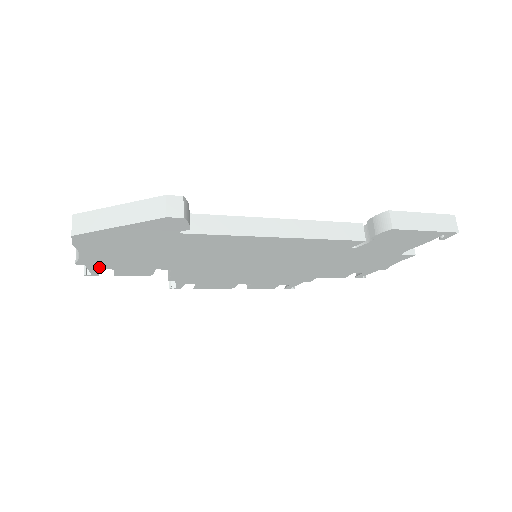
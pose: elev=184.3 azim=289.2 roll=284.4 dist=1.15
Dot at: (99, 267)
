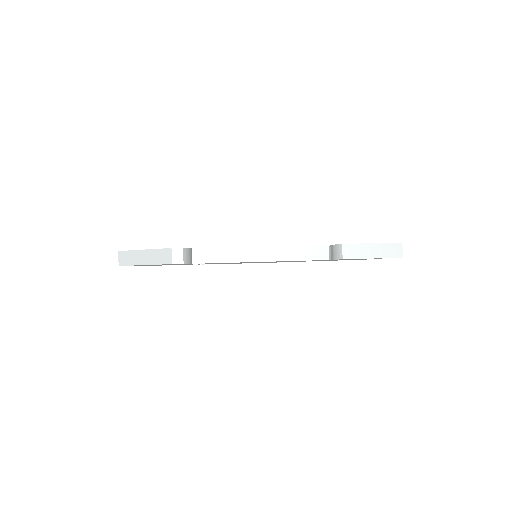
Dot at: occluded
